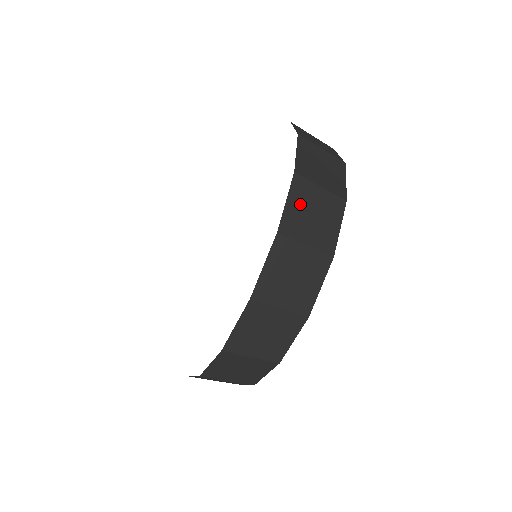
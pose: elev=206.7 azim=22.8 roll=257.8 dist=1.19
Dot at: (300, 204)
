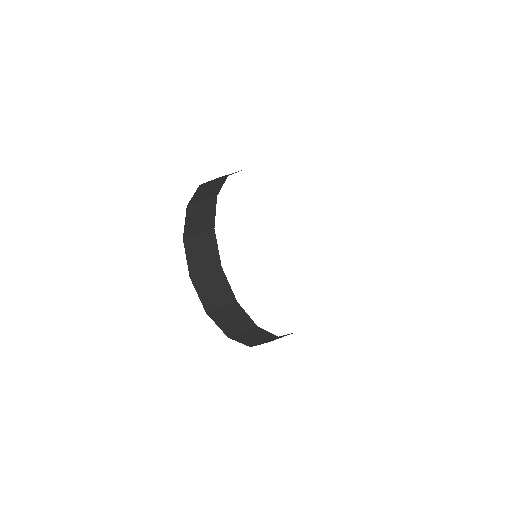
Dot at: (192, 218)
